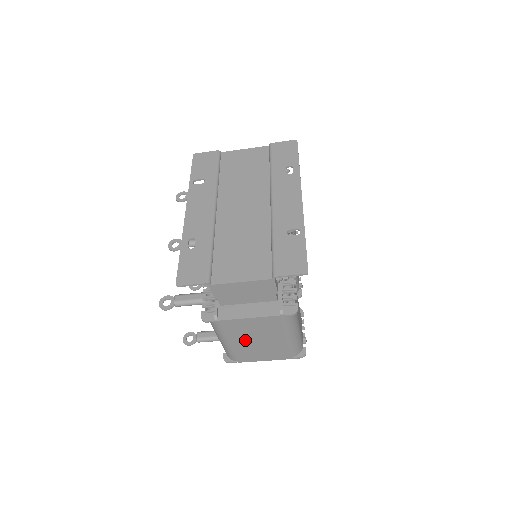
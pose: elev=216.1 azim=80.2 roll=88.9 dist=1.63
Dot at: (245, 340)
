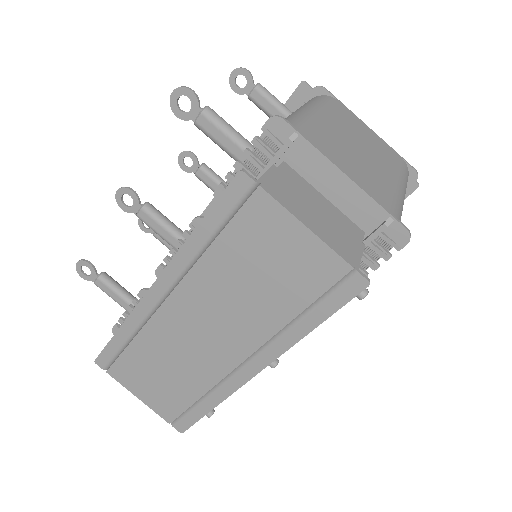
Dot at: (346, 133)
